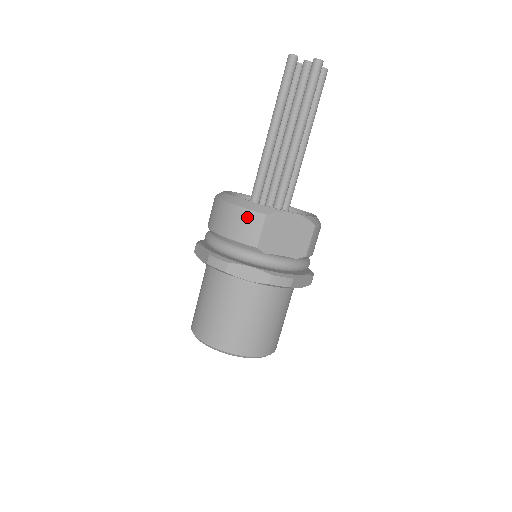
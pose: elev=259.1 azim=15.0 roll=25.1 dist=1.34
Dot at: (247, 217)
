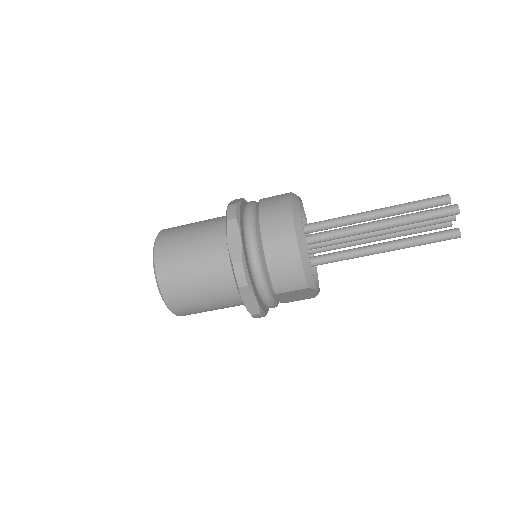
Dot at: (297, 276)
